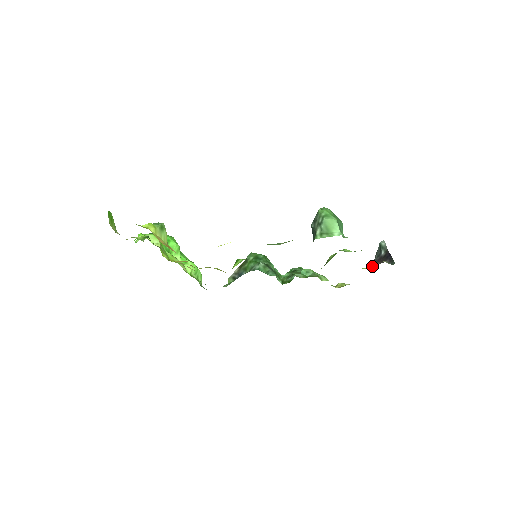
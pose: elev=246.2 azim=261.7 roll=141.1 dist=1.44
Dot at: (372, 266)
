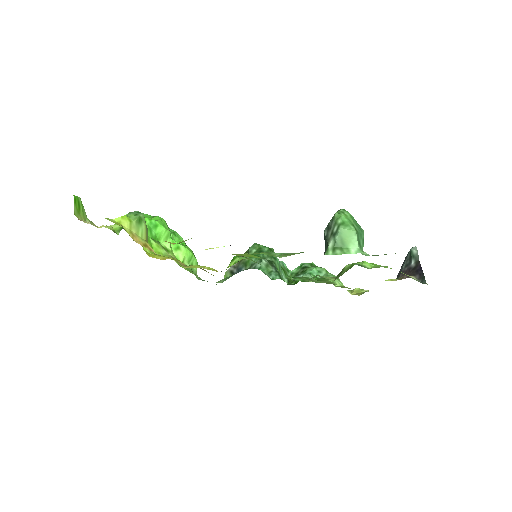
Dot at: occluded
